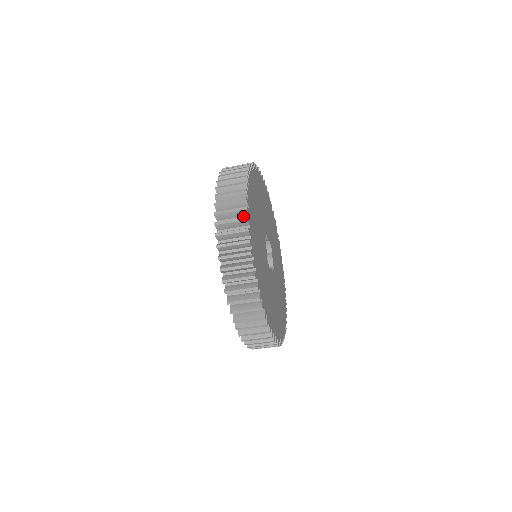
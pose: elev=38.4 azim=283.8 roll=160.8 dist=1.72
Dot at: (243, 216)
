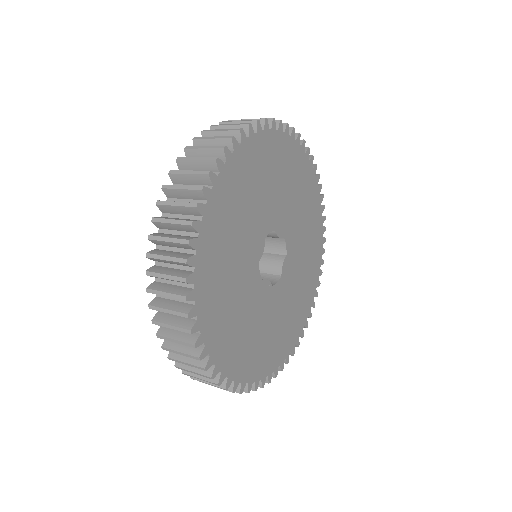
Dot at: (200, 199)
